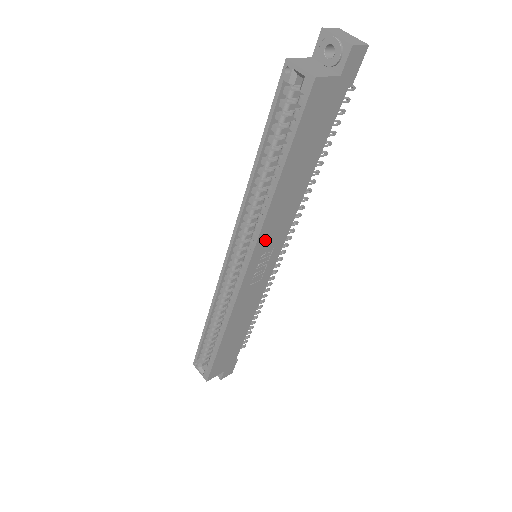
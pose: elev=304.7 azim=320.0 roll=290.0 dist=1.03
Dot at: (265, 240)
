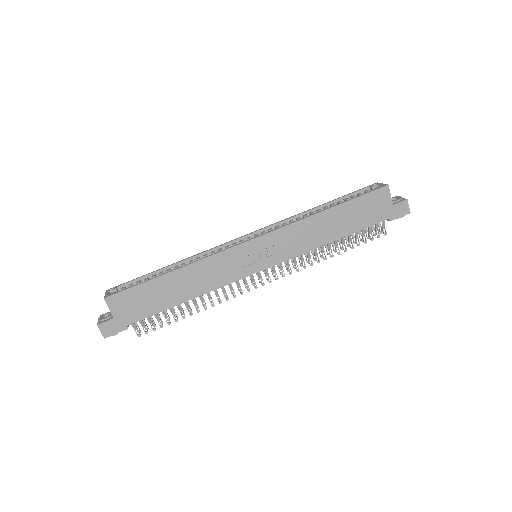
Dot at: (283, 236)
